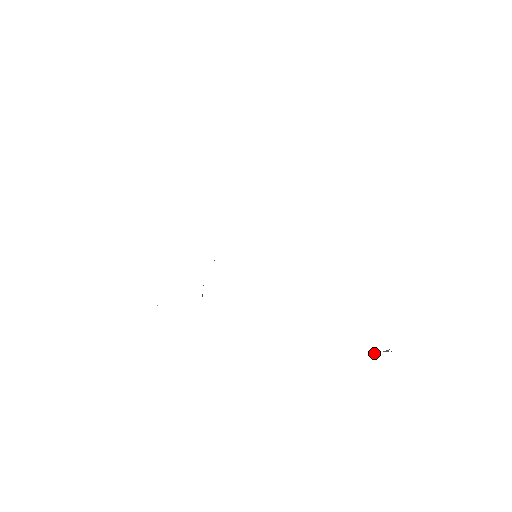
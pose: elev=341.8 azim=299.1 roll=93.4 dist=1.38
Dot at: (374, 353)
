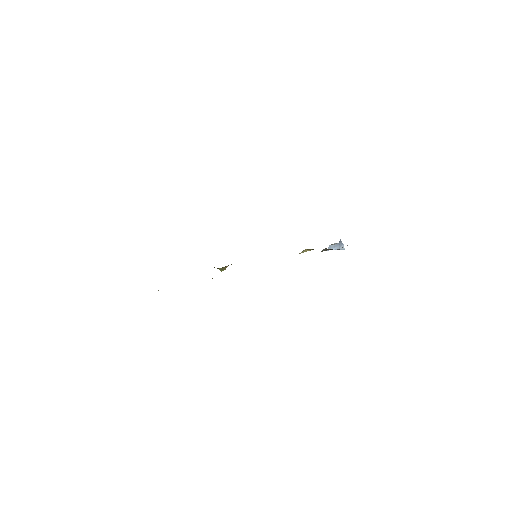
Dot at: (332, 246)
